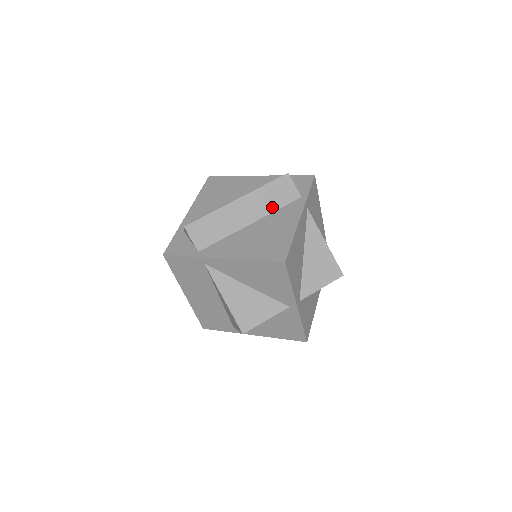
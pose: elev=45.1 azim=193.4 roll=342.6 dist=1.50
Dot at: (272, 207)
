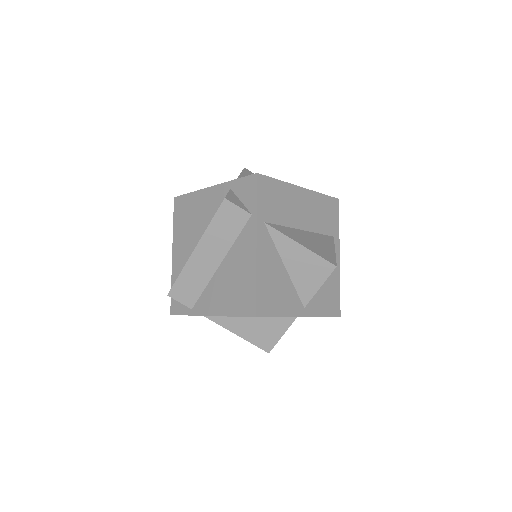
Dot at: (229, 240)
